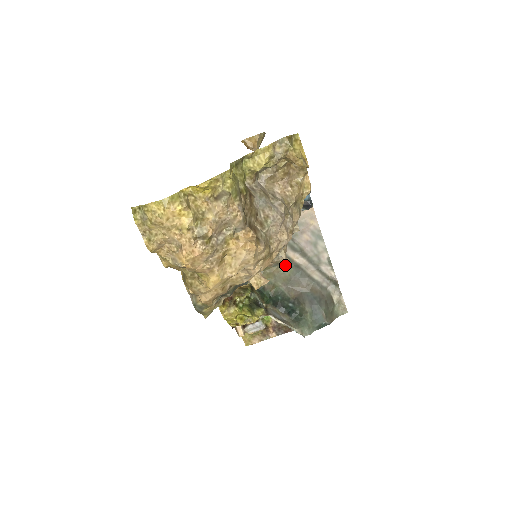
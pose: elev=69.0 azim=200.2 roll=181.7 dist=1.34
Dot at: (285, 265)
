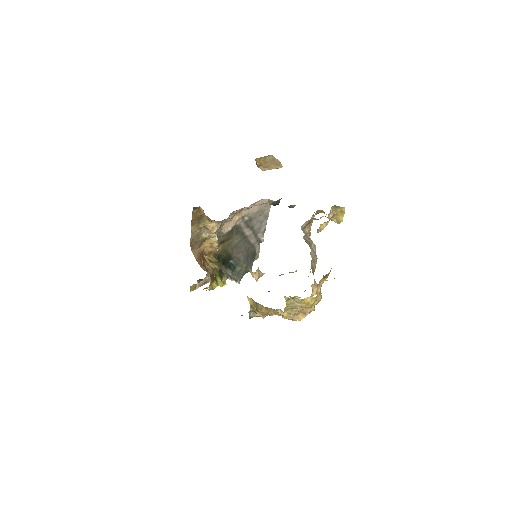
Dot at: (238, 237)
